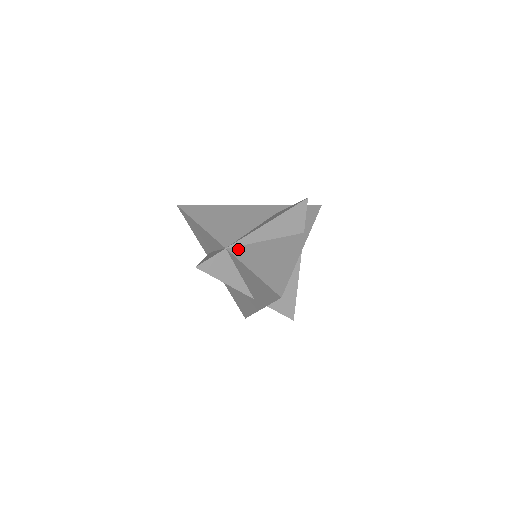
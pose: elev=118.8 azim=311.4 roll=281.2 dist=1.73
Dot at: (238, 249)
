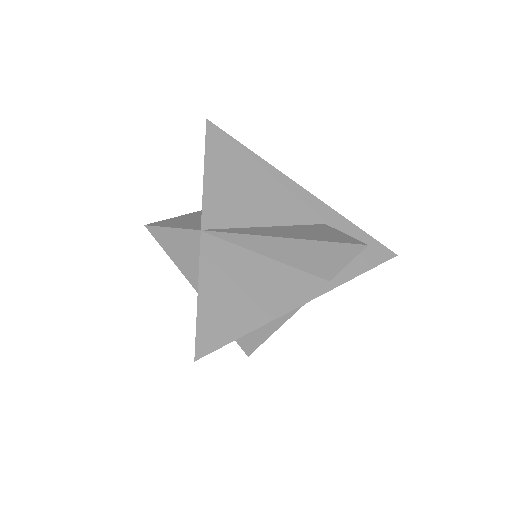
Dot at: (216, 243)
